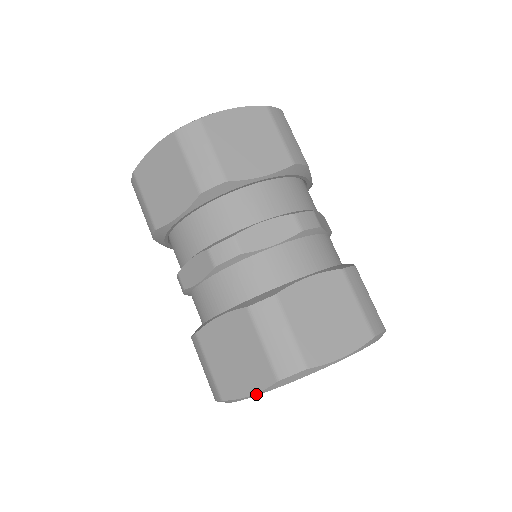
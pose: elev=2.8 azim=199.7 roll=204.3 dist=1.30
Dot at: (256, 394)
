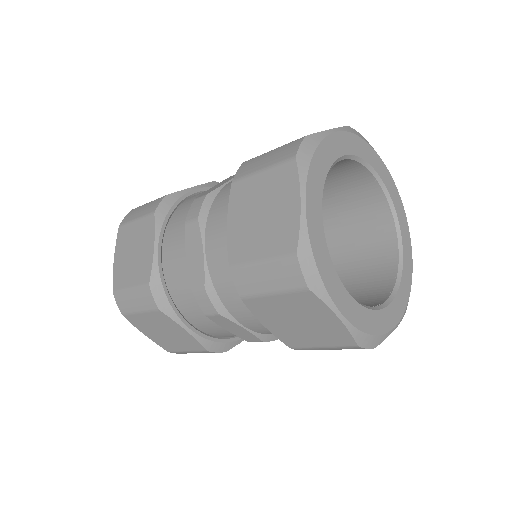
Dot at: (302, 194)
